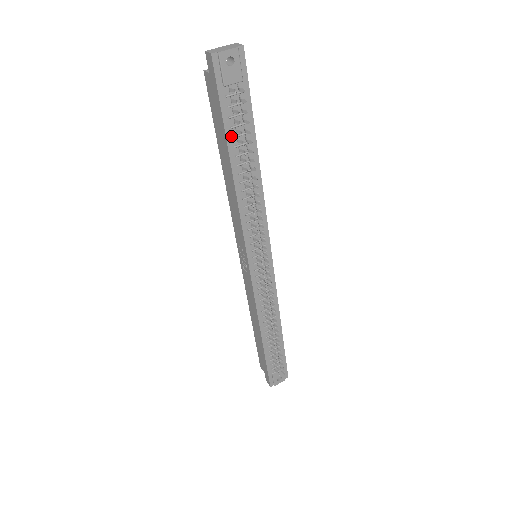
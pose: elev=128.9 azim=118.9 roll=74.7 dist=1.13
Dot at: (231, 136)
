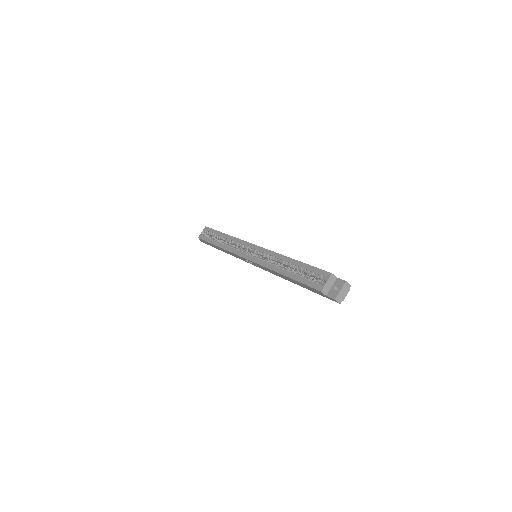
Dot at: occluded
